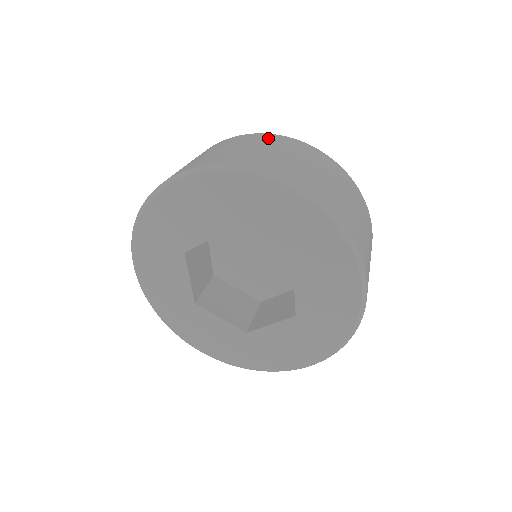
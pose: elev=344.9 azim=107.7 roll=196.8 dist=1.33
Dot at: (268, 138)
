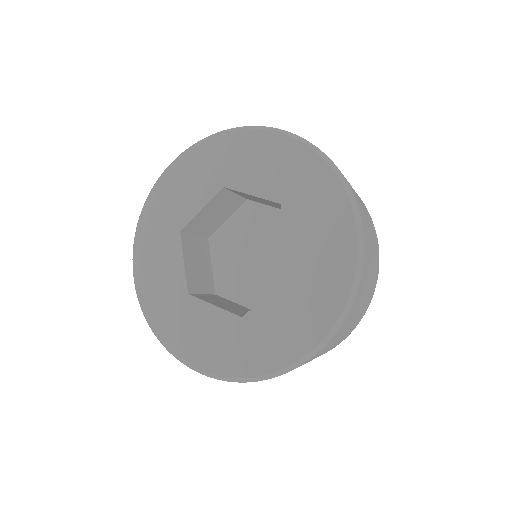
Dot at: occluded
